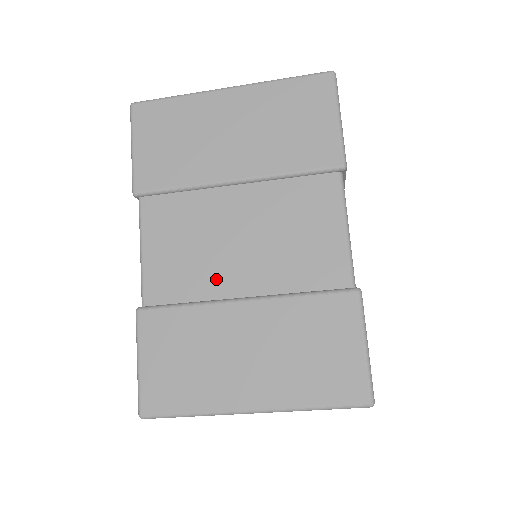
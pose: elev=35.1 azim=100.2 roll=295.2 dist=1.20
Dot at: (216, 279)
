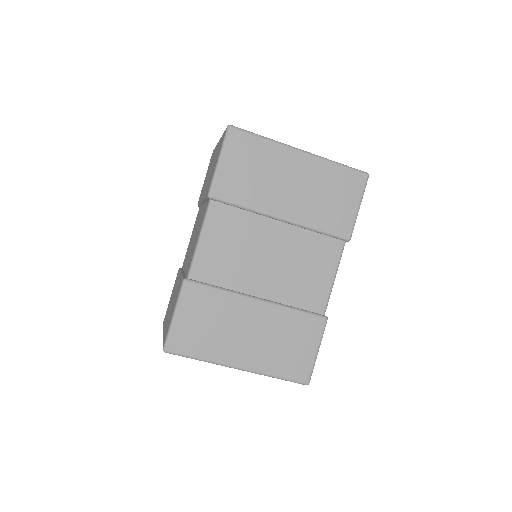
Dot at: (245, 279)
